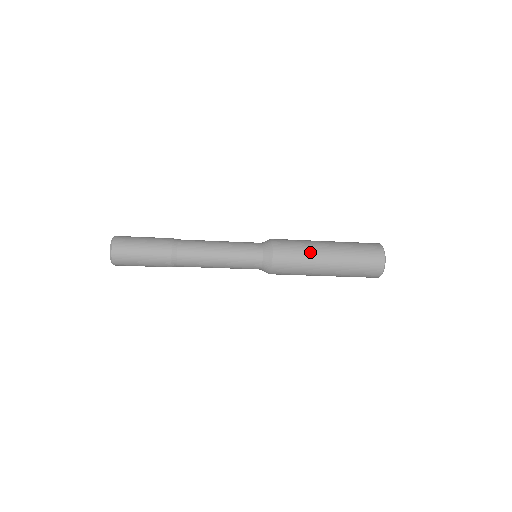
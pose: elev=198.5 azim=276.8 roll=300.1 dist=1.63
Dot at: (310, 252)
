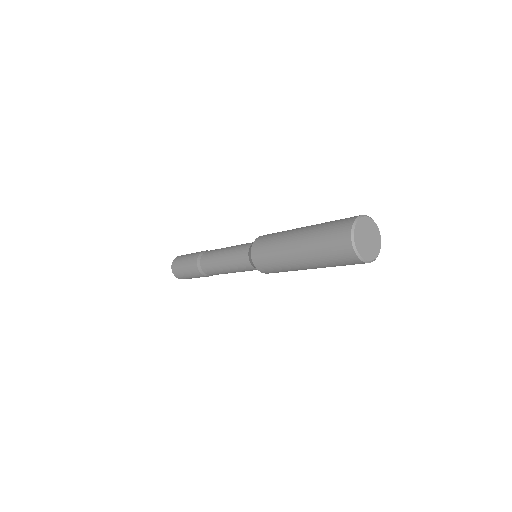
Dot at: (279, 241)
